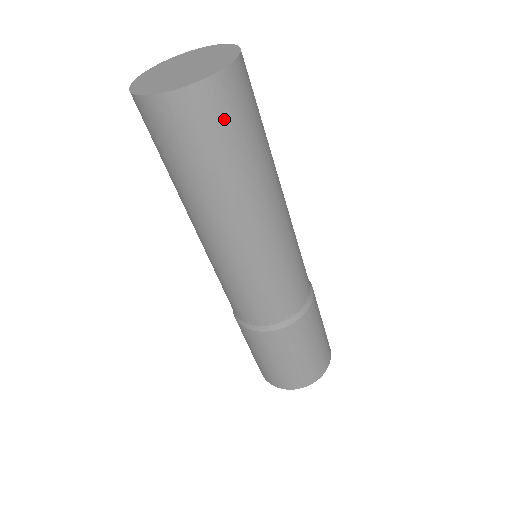
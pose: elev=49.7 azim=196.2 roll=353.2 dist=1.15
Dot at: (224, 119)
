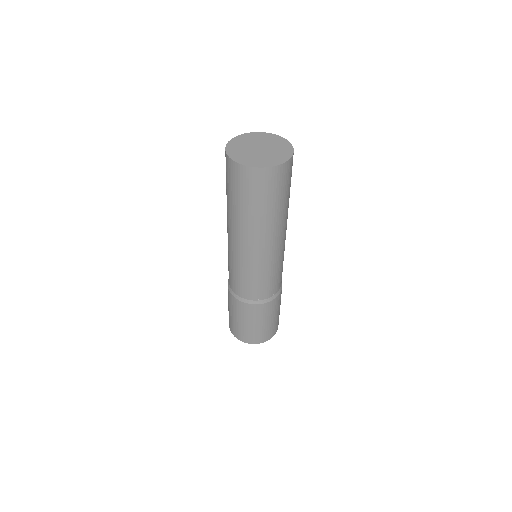
Dot at: (291, 174)
